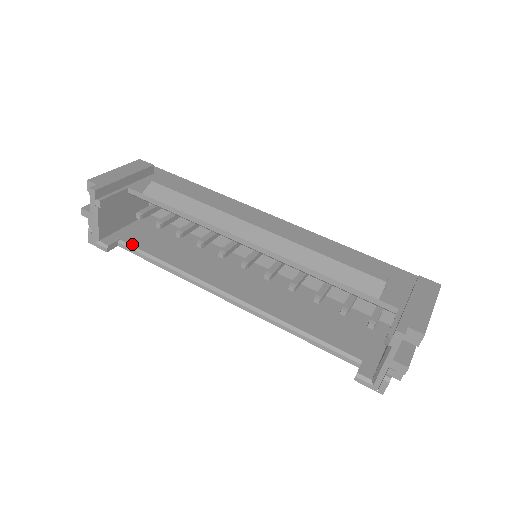
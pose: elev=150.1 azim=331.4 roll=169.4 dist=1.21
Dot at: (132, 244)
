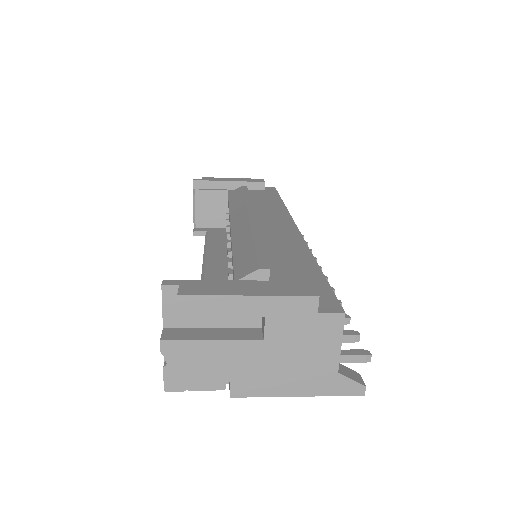
Dot at: (209, 234)
